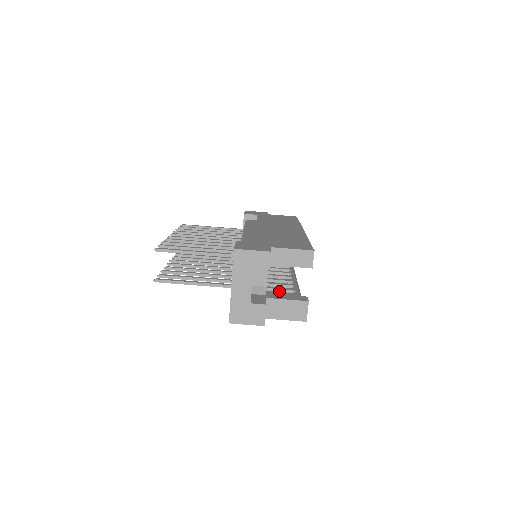
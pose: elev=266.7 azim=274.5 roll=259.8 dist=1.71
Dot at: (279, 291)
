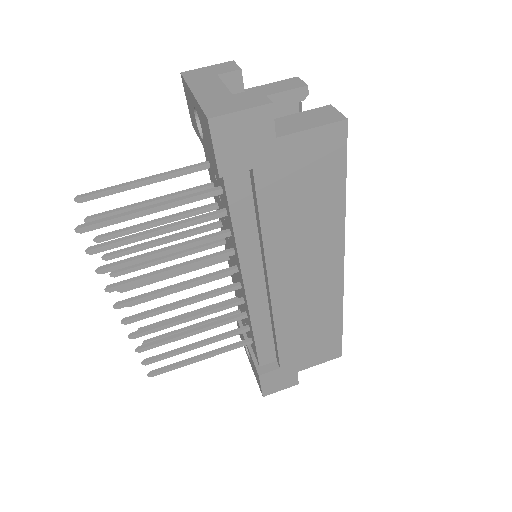
Dot at: occluded
